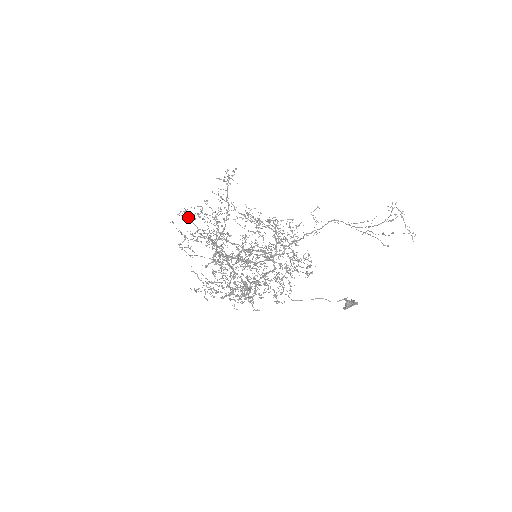
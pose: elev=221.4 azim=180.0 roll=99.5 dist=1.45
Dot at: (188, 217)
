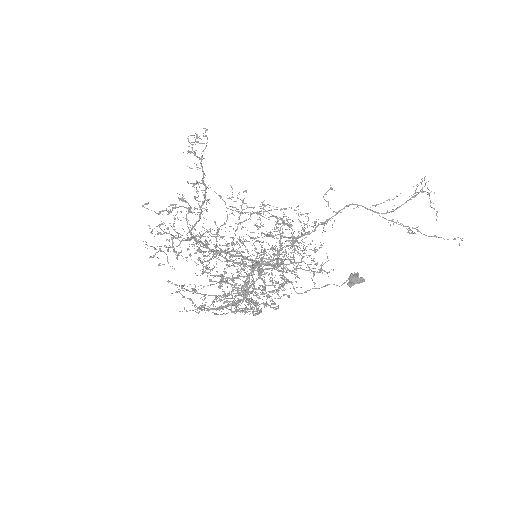
Dot at: occluded
